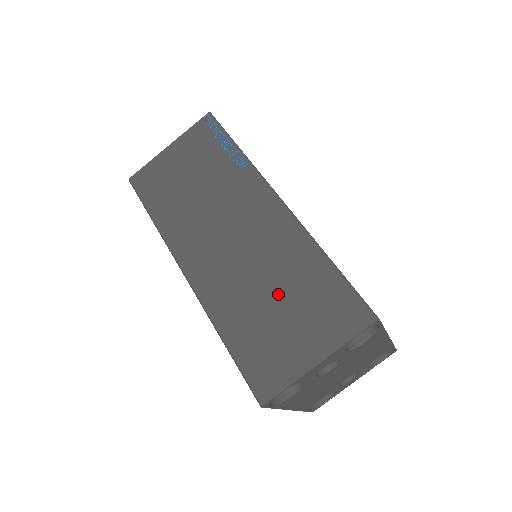
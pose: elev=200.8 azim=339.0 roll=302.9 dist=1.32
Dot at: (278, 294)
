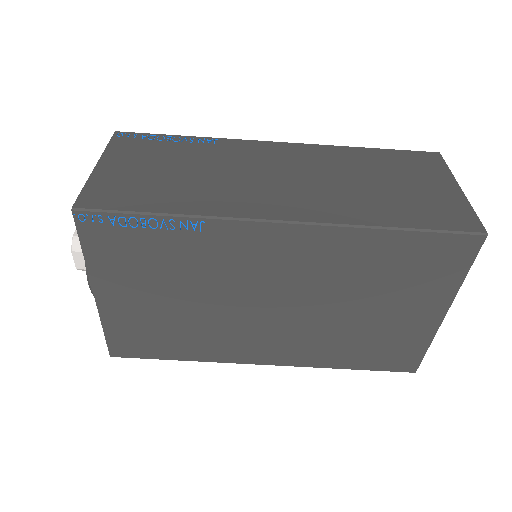
Dot at: (375, 179)
